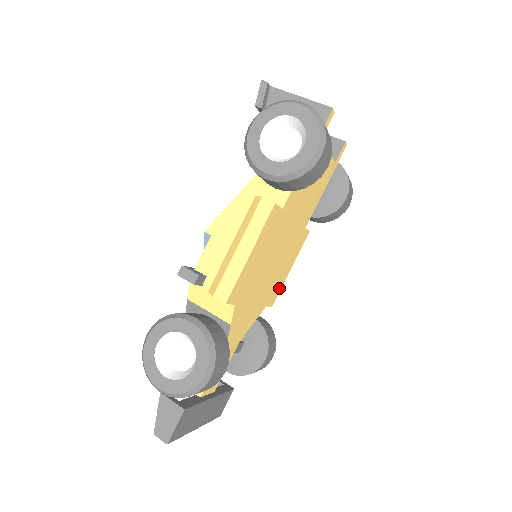
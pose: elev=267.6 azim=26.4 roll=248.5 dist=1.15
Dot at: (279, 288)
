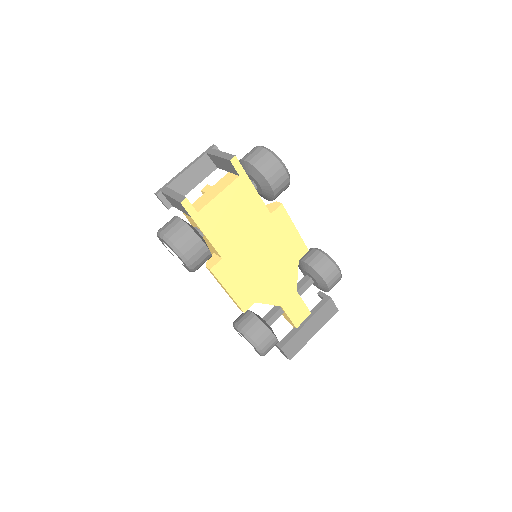
Dot at: (300, 243)
